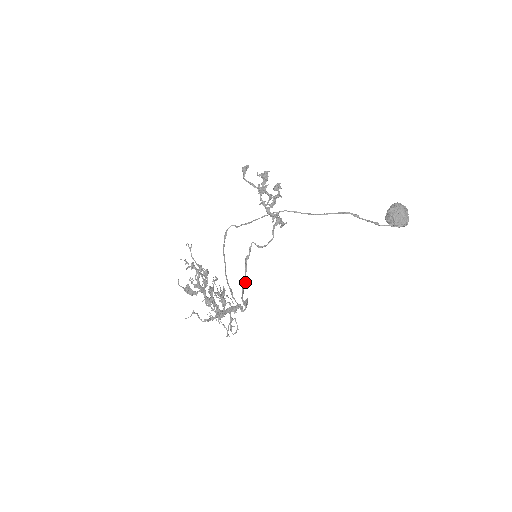
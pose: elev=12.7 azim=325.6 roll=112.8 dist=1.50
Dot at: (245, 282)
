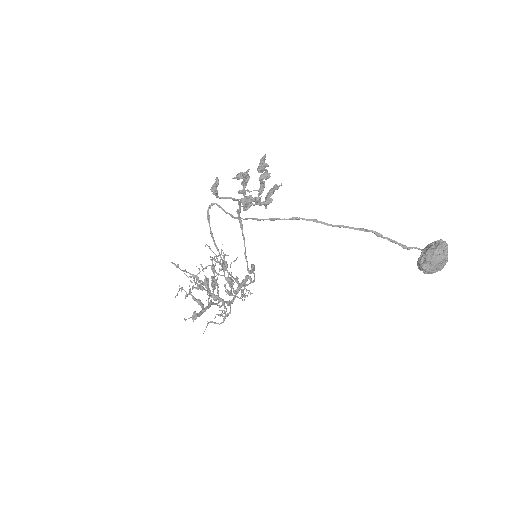
Dot at: (244, 241)
